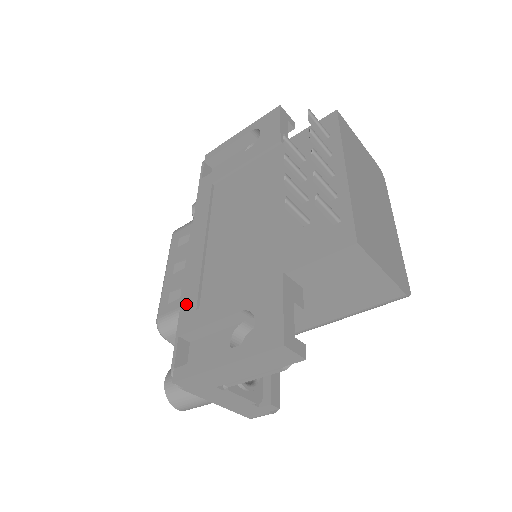
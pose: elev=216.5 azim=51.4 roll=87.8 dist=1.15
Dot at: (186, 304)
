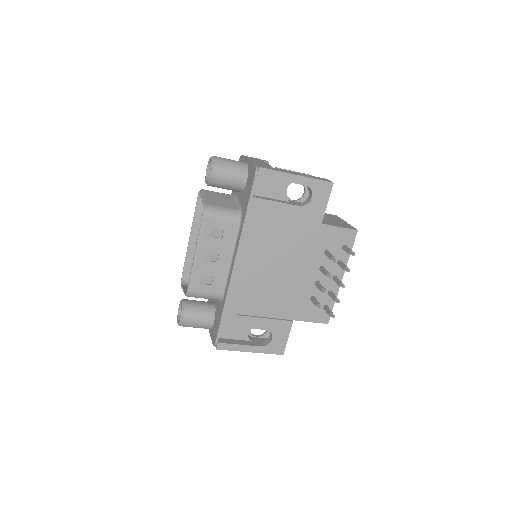
Dot at: (229, 308)
